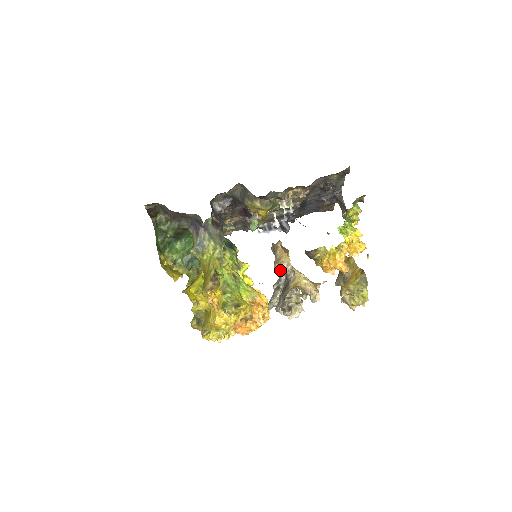
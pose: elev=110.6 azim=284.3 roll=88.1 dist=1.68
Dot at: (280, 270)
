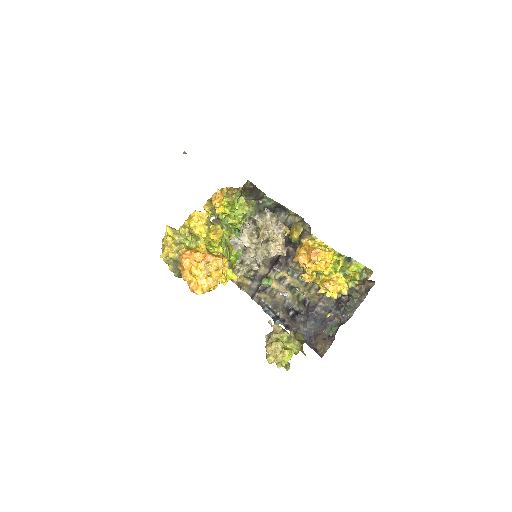
Dot at: occluded
